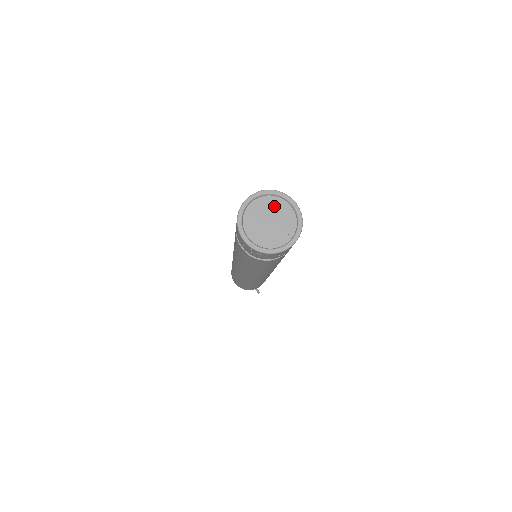
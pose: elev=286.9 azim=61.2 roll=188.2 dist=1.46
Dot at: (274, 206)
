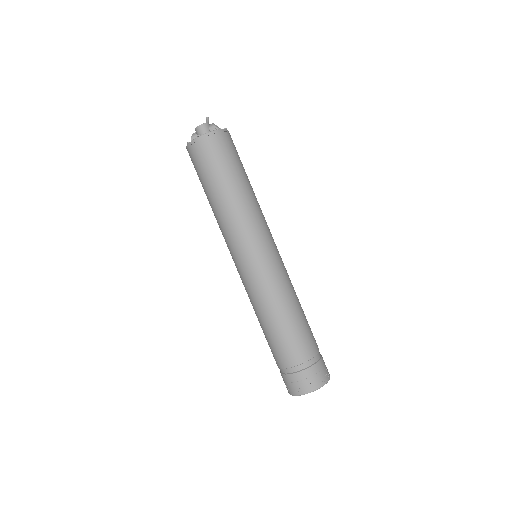
Dot at: occluded
